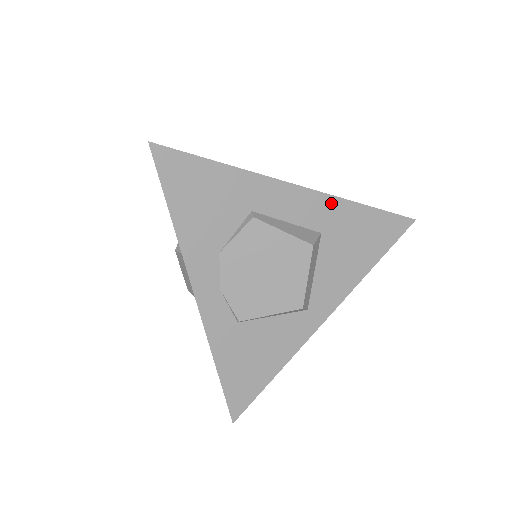
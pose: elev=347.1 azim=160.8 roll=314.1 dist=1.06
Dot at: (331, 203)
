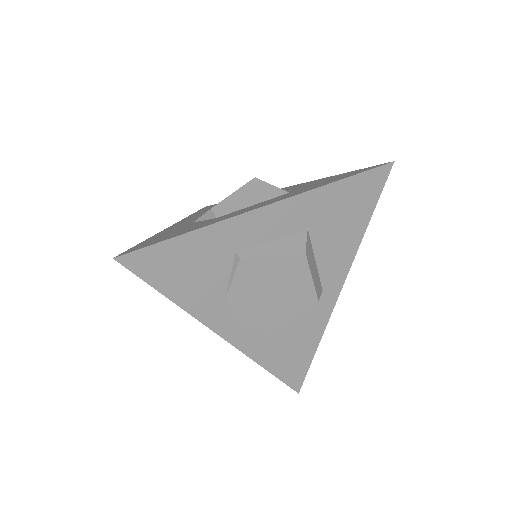
Dot at: (305, 200)
